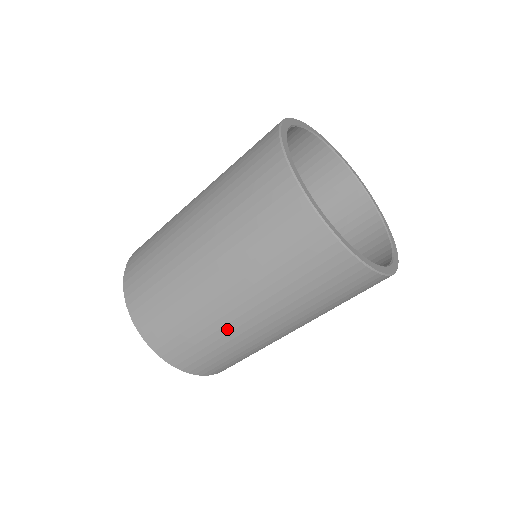
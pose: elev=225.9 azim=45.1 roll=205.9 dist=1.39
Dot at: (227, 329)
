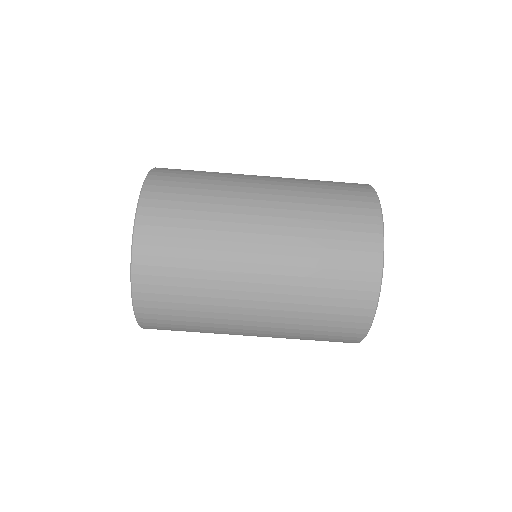
Dot at: (233, 202)
